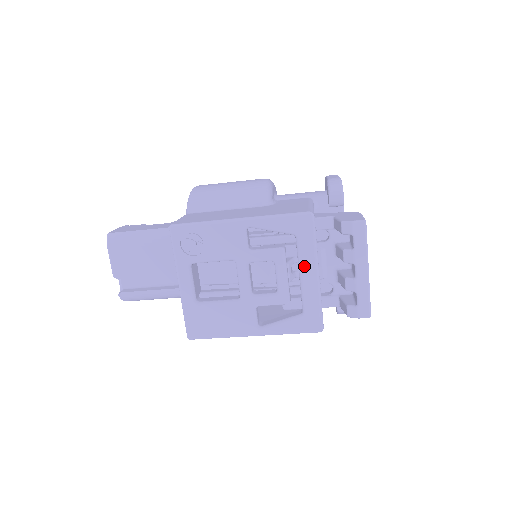
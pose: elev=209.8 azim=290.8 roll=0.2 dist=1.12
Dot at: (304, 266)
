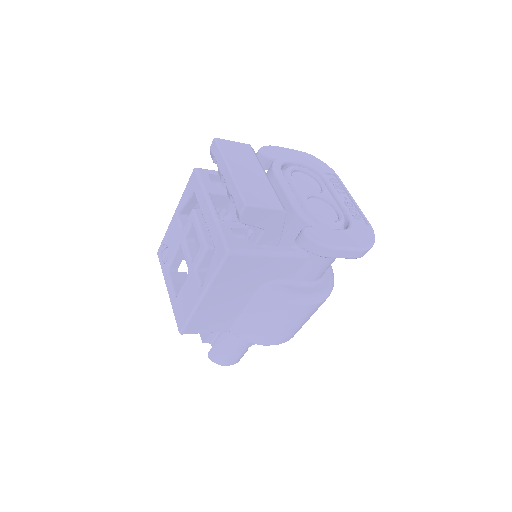
Dot at: (202, 208)
